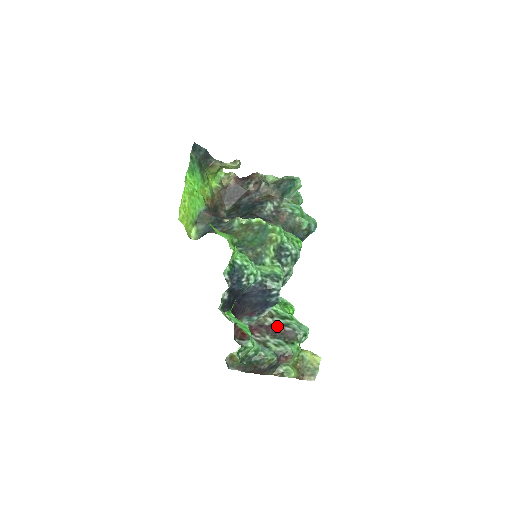
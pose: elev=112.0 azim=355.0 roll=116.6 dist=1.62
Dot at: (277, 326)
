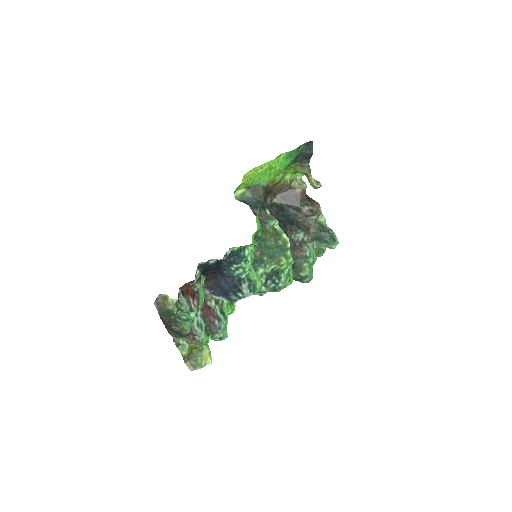
Dot at: (213, 313)
